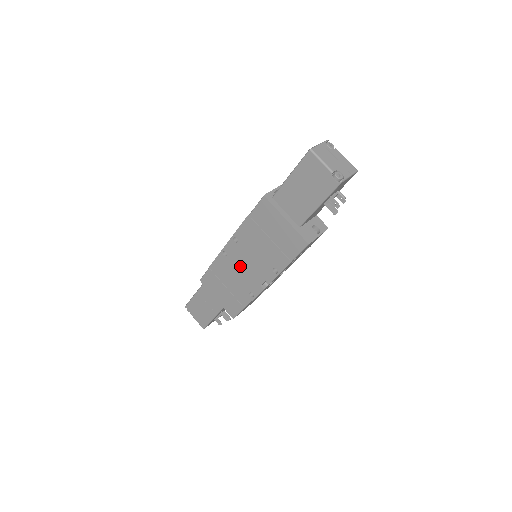
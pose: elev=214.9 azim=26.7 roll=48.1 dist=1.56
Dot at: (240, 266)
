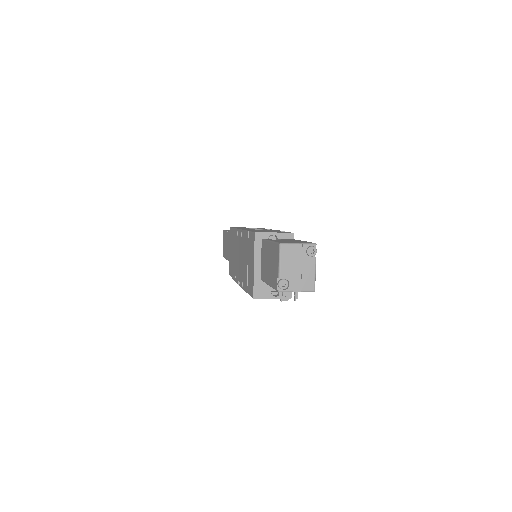
Dot at: (238, 253)
